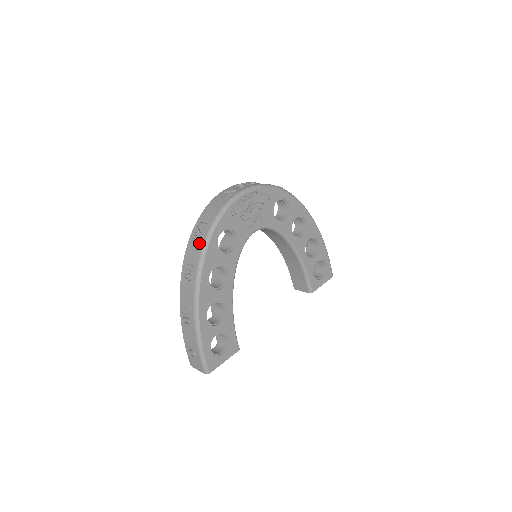
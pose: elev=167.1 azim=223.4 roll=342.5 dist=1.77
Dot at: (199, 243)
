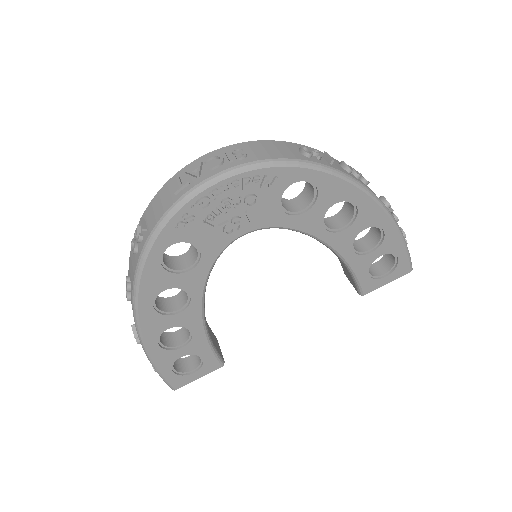
Dot at: (135, 258)
